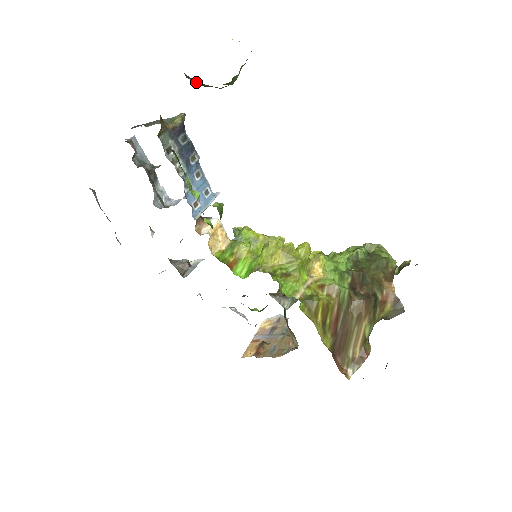
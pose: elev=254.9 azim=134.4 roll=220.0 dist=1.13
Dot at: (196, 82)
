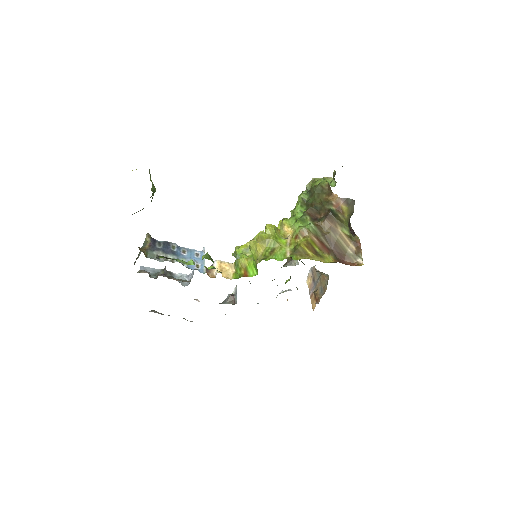
Dot at: occluded
